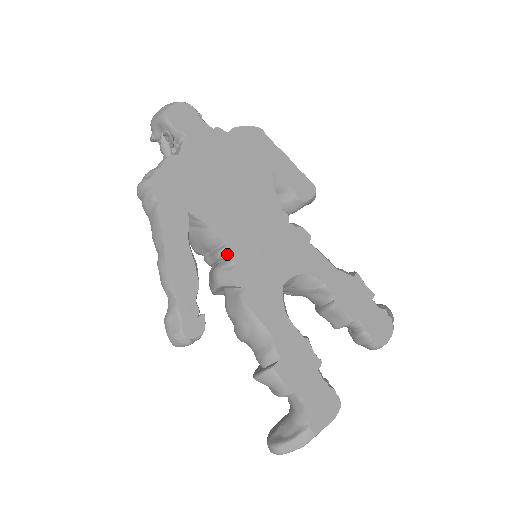
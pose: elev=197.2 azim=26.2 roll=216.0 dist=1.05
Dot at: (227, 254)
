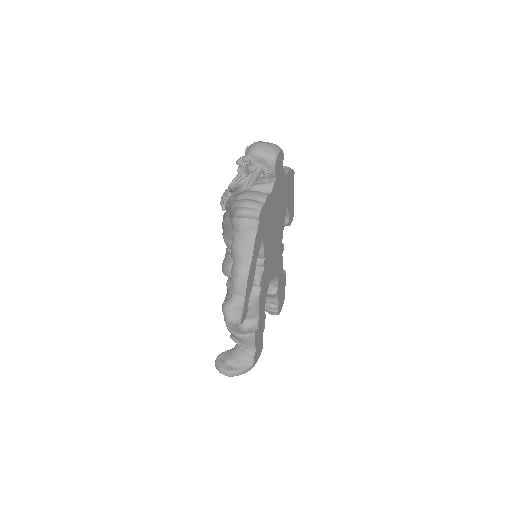
Dot at: (263, 265)
